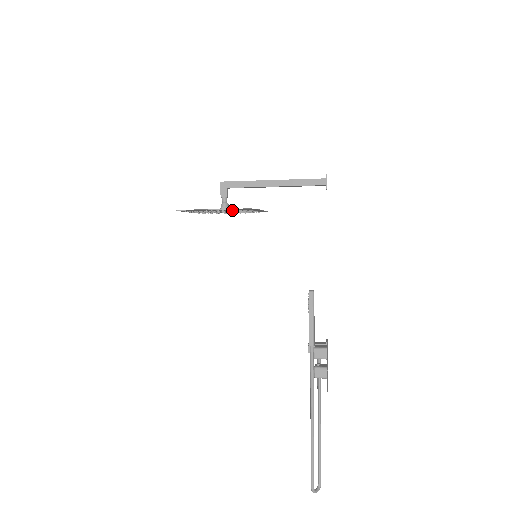
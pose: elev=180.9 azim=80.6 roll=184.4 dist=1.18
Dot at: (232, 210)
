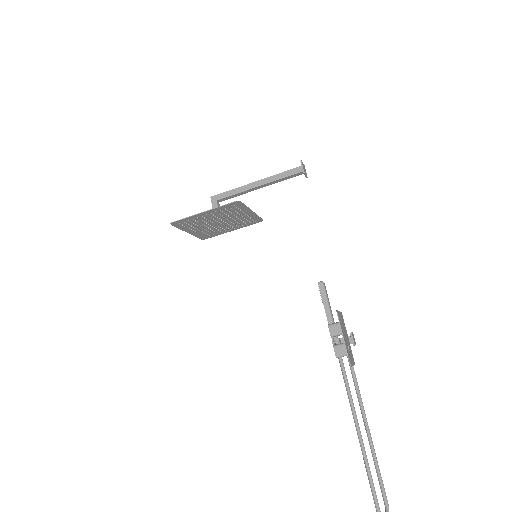
Dot at: (222, 214)
